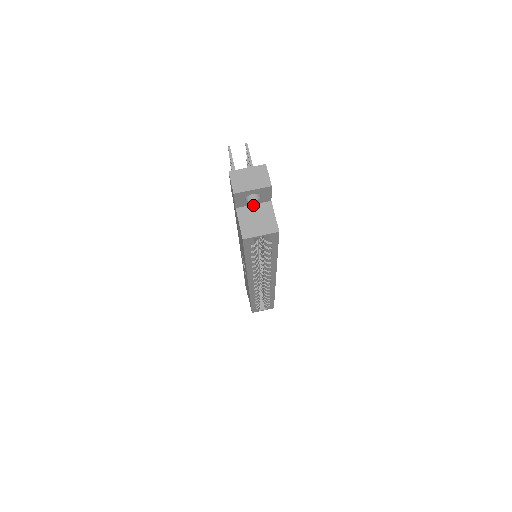
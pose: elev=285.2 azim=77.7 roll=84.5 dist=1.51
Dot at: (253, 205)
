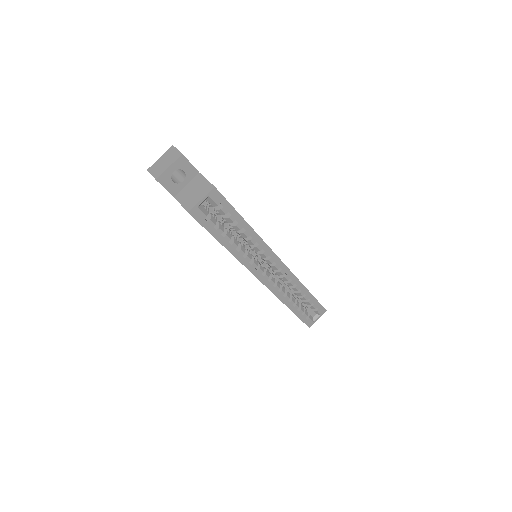
Dot at: (186, 185)
